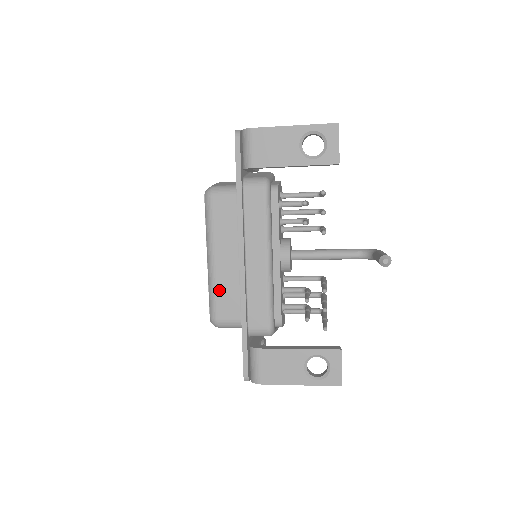
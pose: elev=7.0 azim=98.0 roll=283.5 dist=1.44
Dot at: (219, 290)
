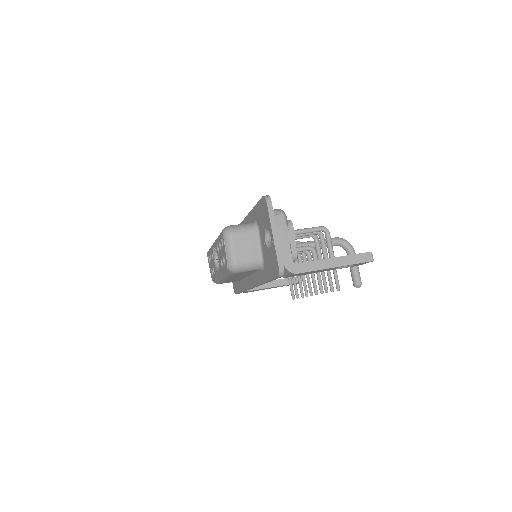
Dot at: (226, 281)
